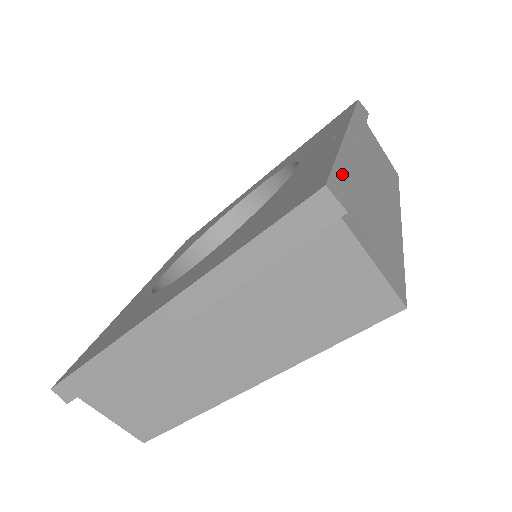
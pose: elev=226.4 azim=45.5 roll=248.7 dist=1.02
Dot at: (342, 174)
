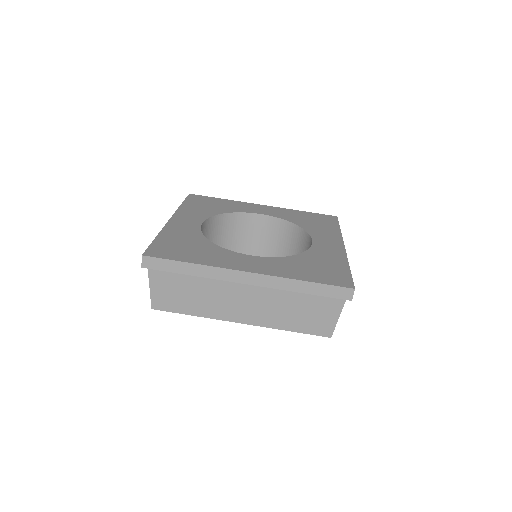
Dot at: occluded
